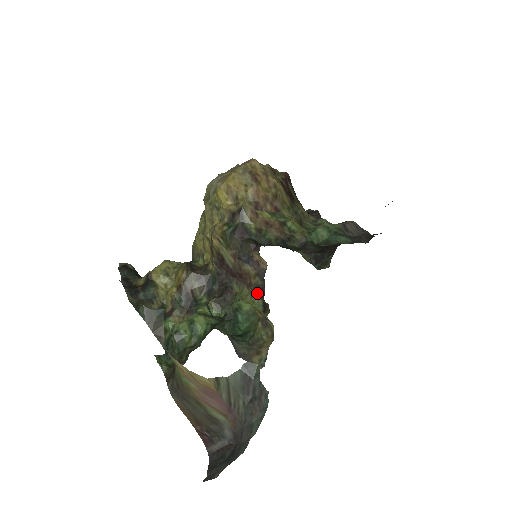
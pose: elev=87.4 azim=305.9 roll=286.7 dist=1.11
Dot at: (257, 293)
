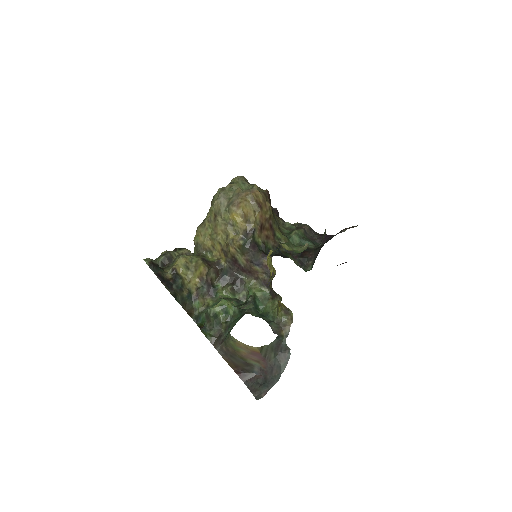
Dot at: (264, 284)
